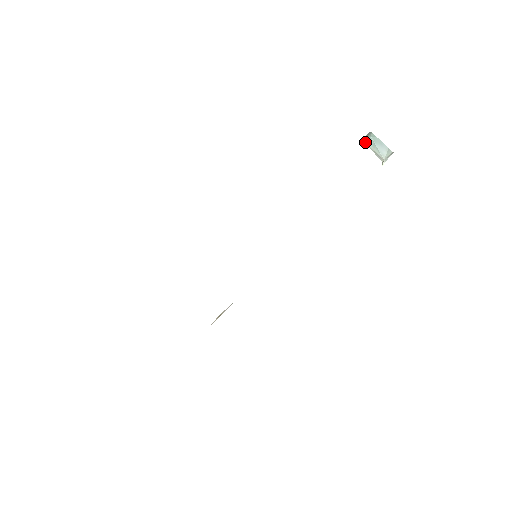
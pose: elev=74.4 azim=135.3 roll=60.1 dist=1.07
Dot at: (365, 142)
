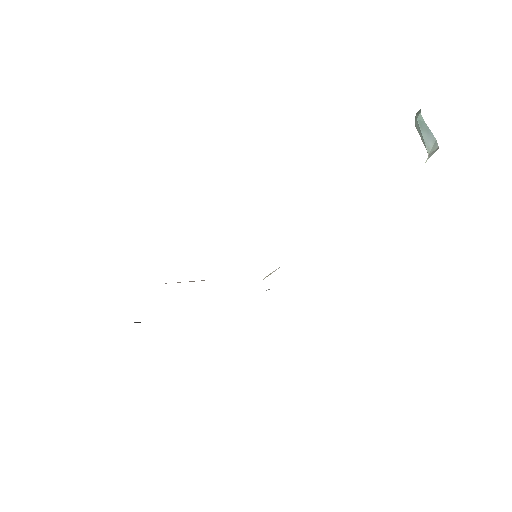
Dot at: occluded
